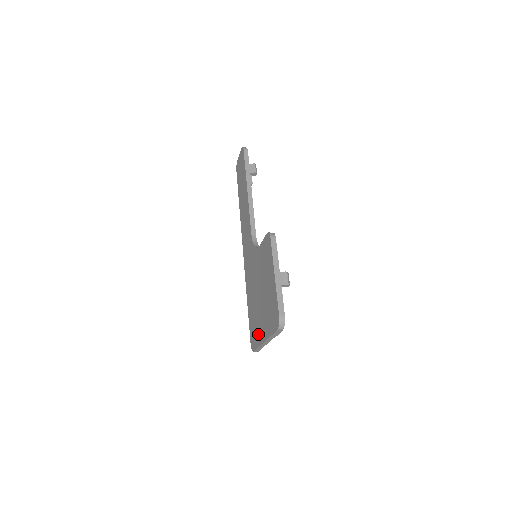
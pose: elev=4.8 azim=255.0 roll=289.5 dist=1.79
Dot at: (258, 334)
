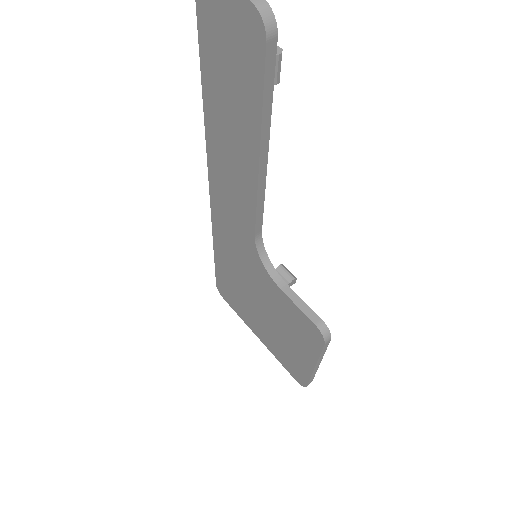
Dot at: (243, 314)
